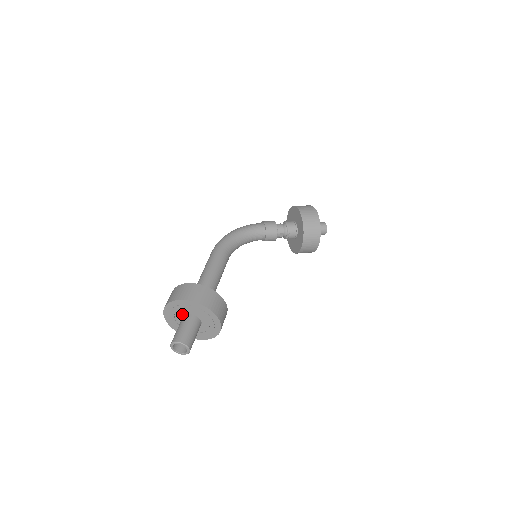
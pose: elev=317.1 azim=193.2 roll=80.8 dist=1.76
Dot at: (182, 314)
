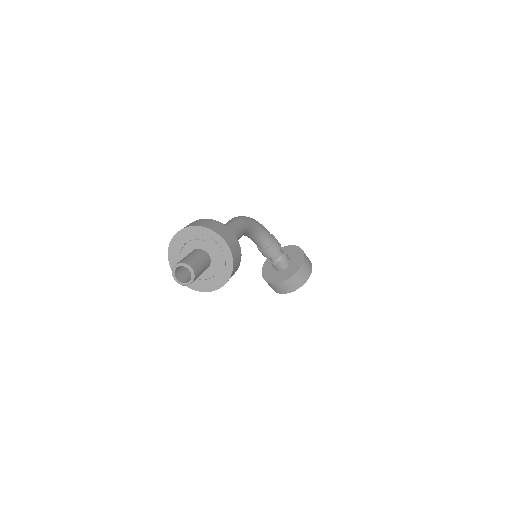
Dot at: (200, 246)
